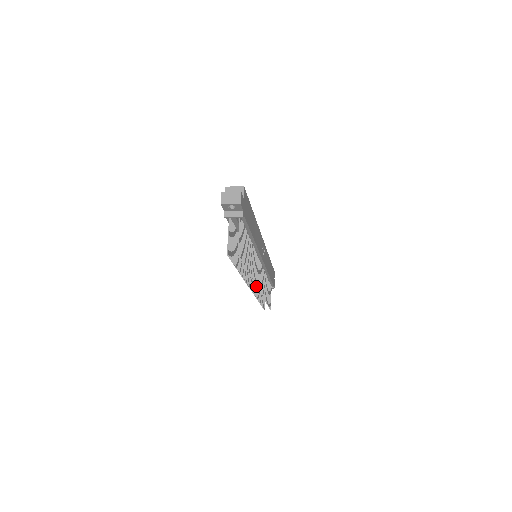
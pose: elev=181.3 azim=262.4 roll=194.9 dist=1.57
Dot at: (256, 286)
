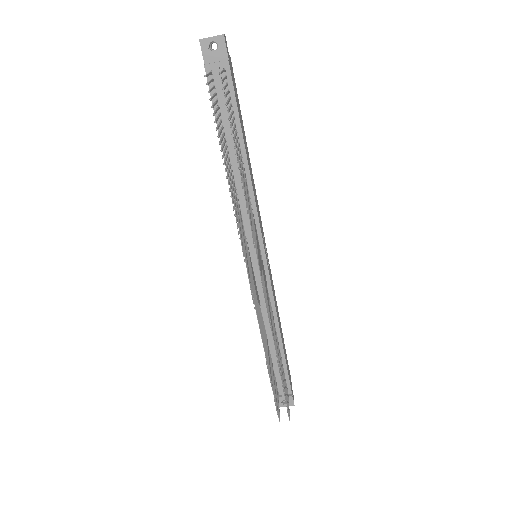
Dot at: (256, 254)
